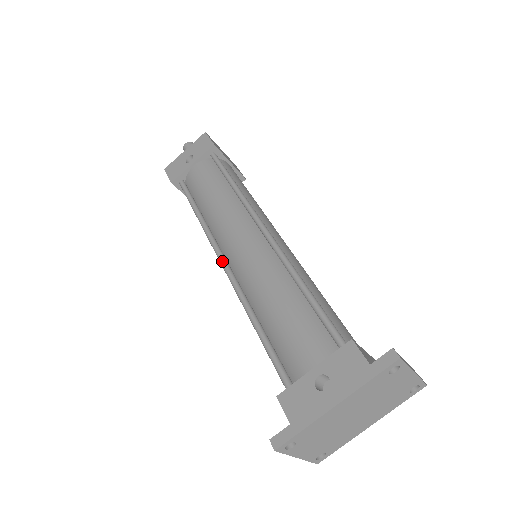
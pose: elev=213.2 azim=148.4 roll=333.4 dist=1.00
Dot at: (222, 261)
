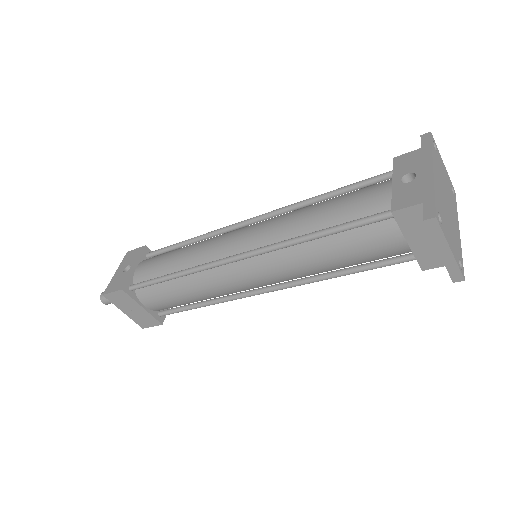
Dot at: (237, 255)
